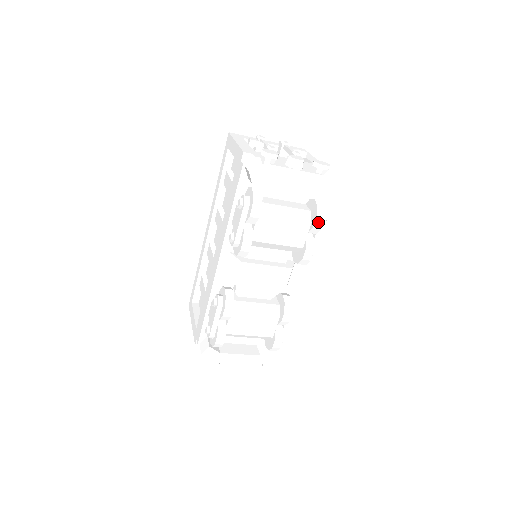
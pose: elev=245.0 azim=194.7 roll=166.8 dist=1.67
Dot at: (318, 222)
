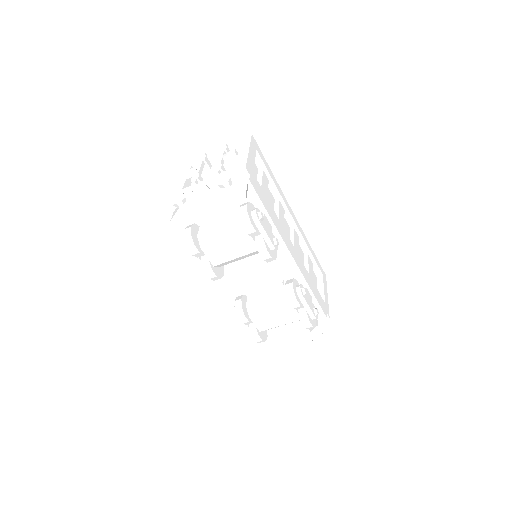
Dot at: (248, 229)
